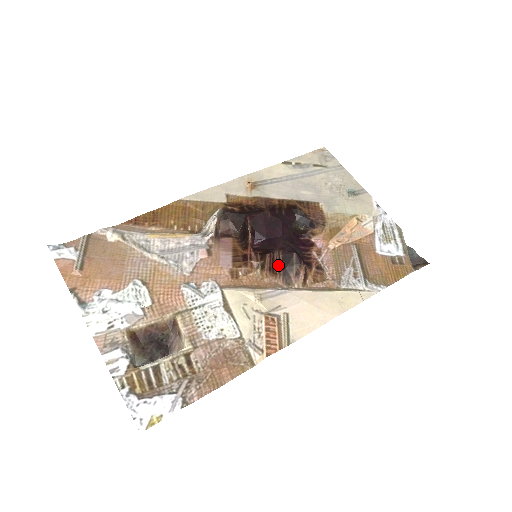
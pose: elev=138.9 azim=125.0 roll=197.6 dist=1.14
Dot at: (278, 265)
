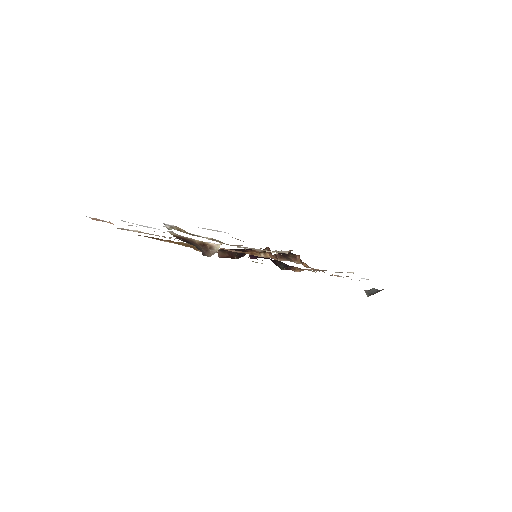
Dot at: occluded
